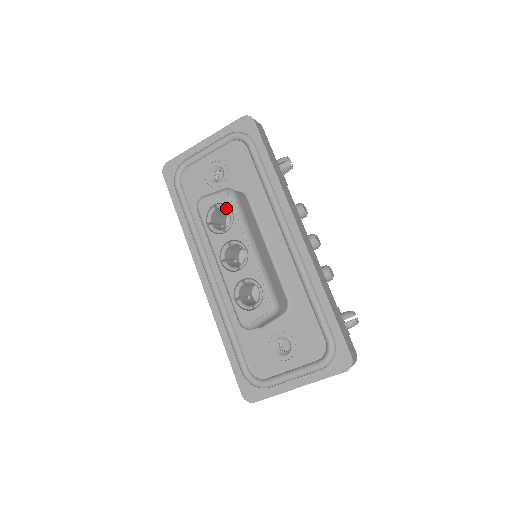
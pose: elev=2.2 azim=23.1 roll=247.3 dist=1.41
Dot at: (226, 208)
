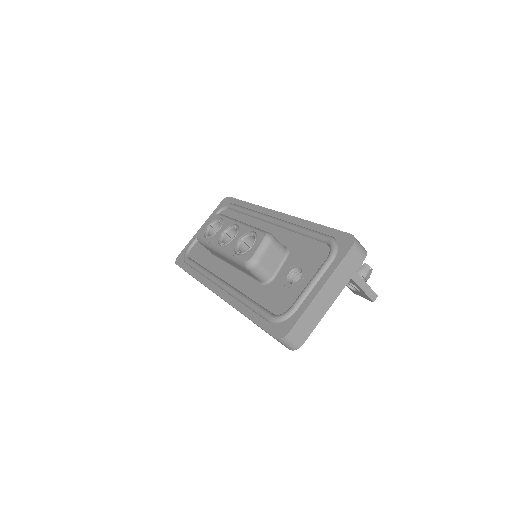
Dot at: (216, 221)
